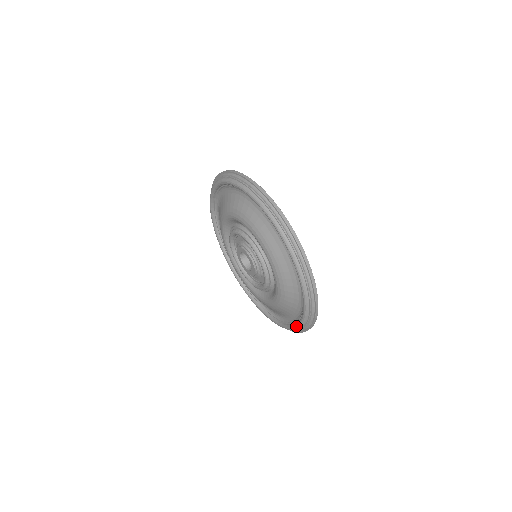
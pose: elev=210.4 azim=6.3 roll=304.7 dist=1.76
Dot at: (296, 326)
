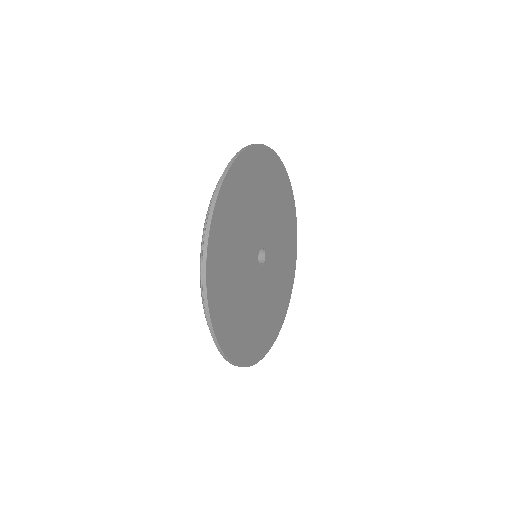
Dot at: occluded
